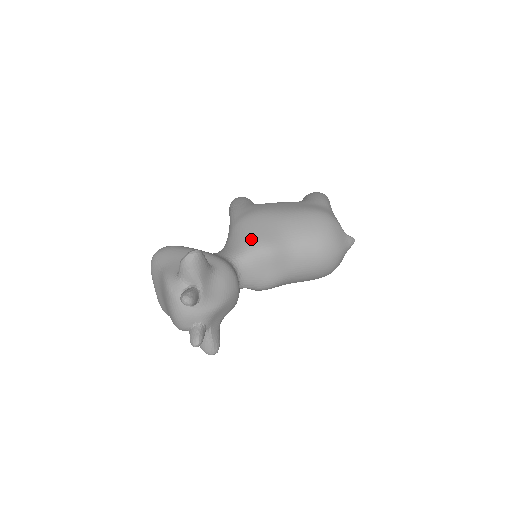
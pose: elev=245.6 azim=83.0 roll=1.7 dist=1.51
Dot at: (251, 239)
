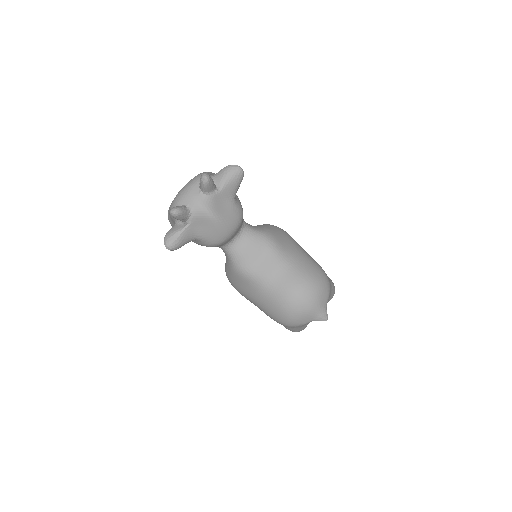
Dot at: (269, 231)
